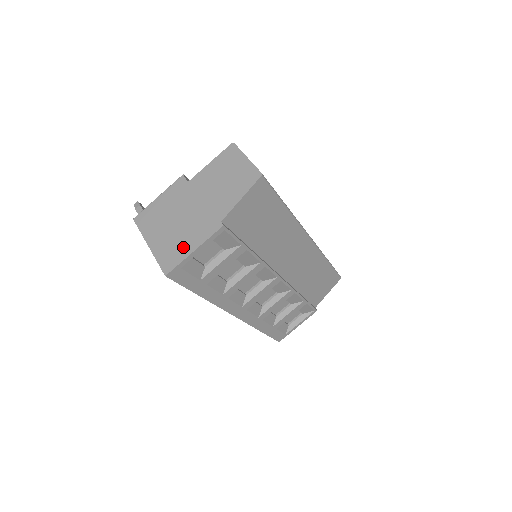
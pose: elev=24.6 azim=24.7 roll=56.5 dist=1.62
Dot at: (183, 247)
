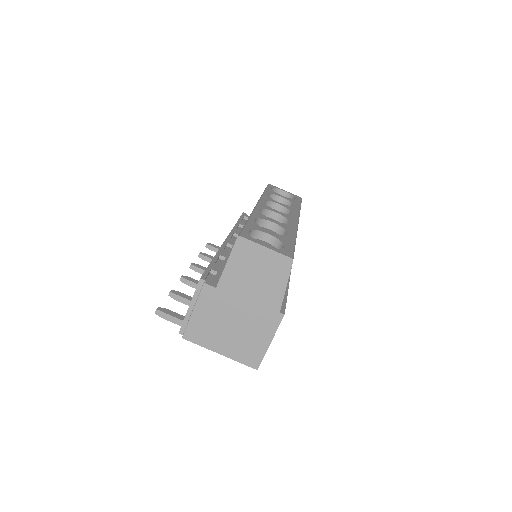
Dot at: (257, 344)
